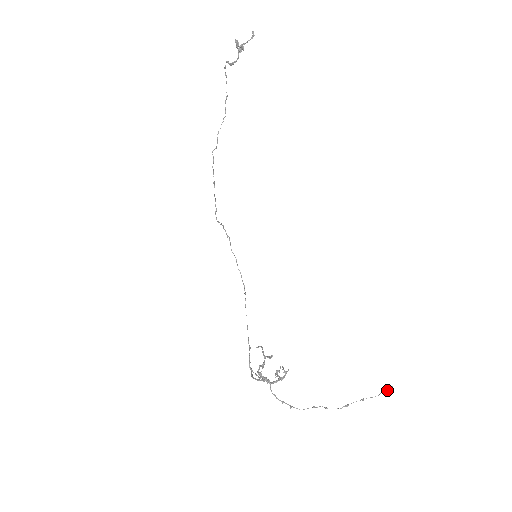
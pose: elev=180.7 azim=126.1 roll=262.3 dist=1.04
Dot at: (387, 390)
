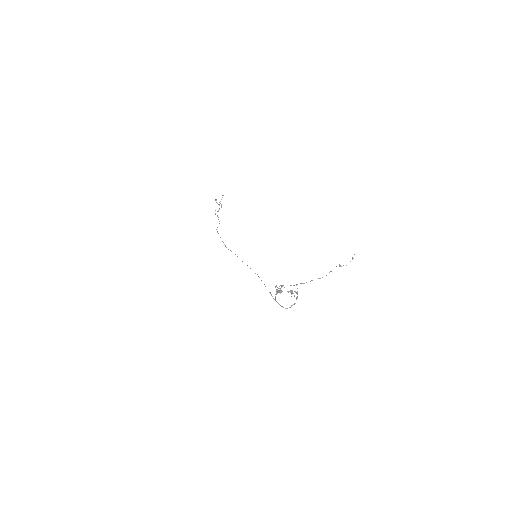
Dot at: occluded
